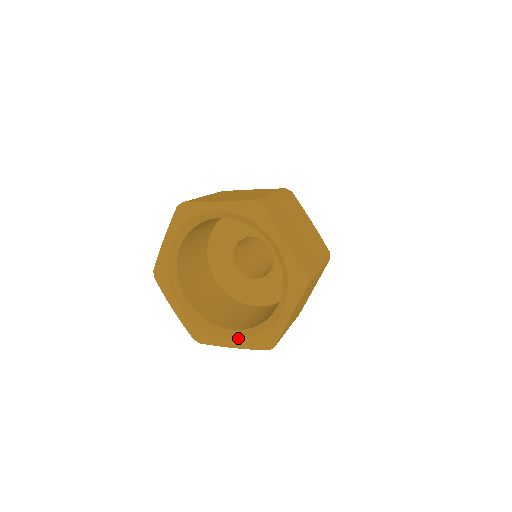
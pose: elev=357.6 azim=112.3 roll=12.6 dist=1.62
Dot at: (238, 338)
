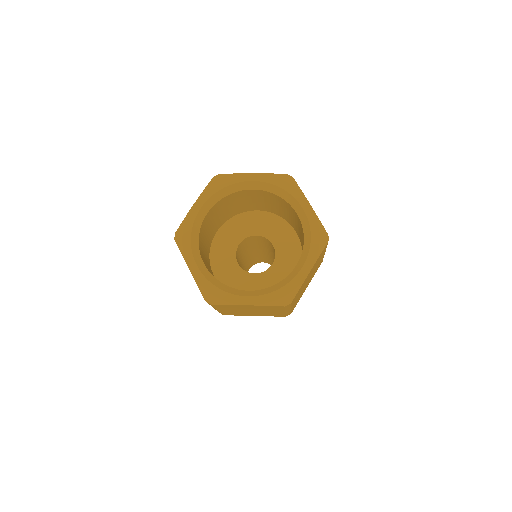
Dot at: (256, 295)
